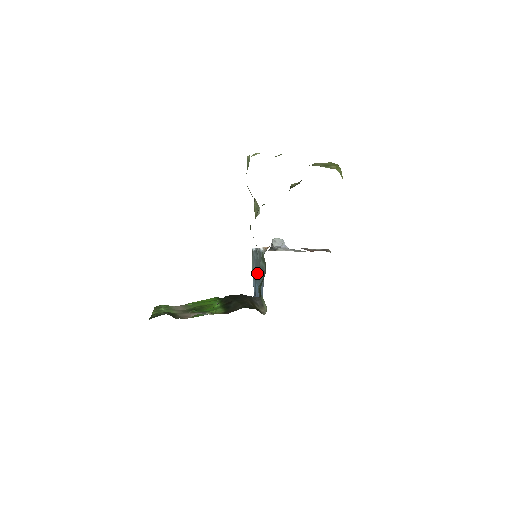
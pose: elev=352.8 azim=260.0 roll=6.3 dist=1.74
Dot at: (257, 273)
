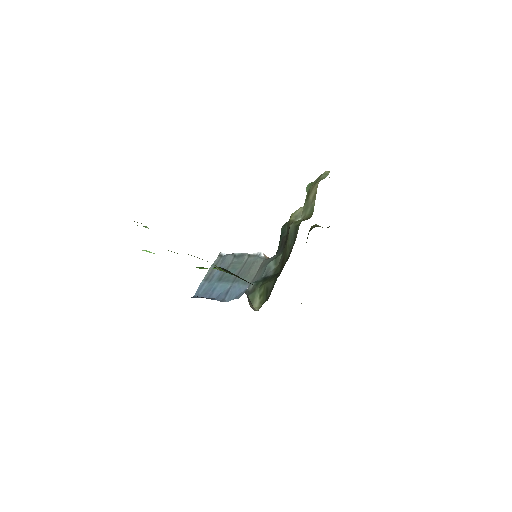
Dot at: (229, 274)
